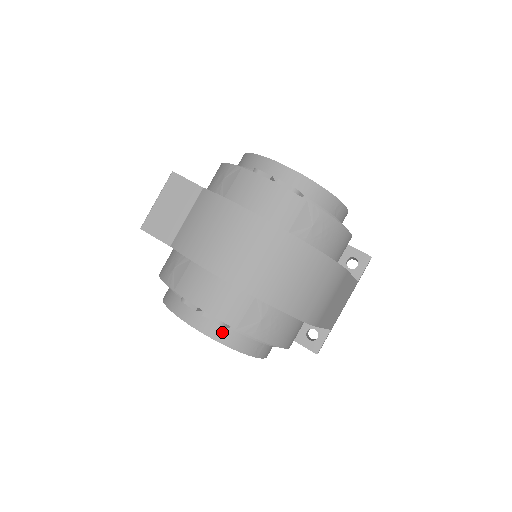
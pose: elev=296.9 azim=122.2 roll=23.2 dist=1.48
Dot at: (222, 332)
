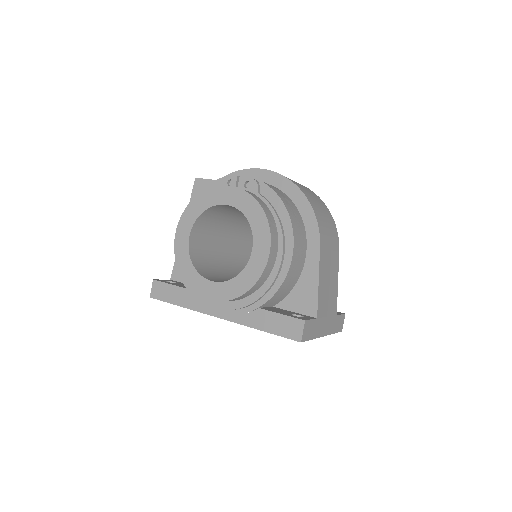
Dot at: (251, 193)
